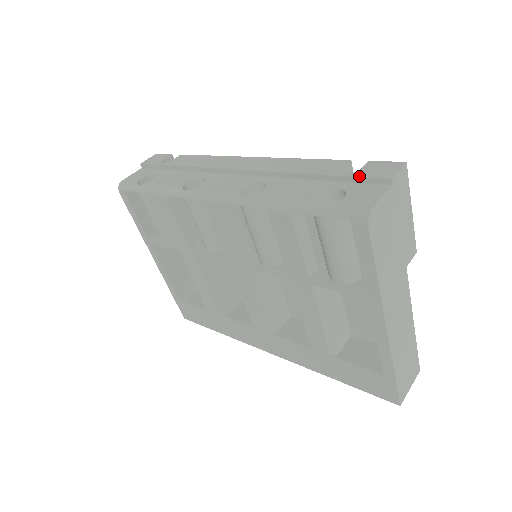
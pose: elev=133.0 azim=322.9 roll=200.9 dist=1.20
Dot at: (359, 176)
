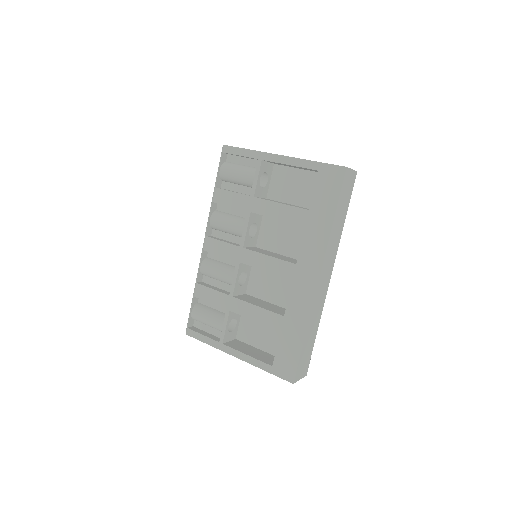
Dot at: occluded
